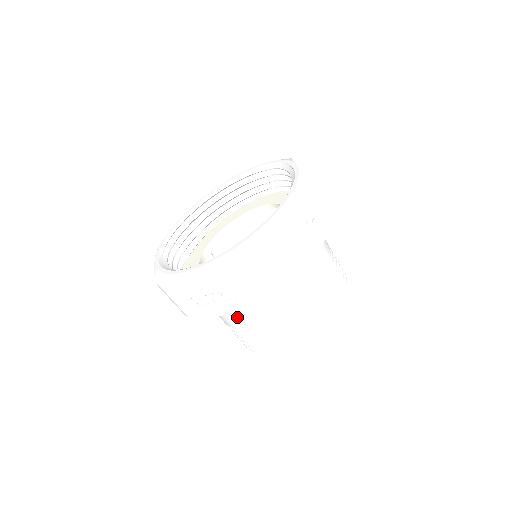
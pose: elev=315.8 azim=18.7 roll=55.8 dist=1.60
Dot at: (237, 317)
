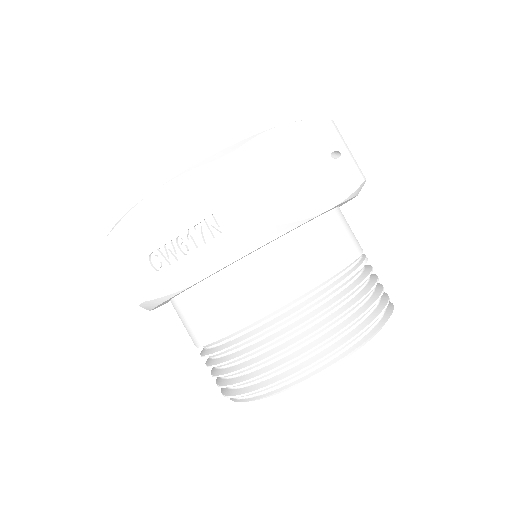
Dot at: (222, 305)
